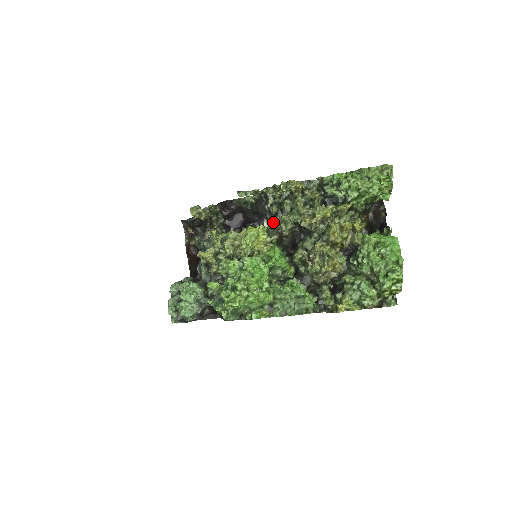
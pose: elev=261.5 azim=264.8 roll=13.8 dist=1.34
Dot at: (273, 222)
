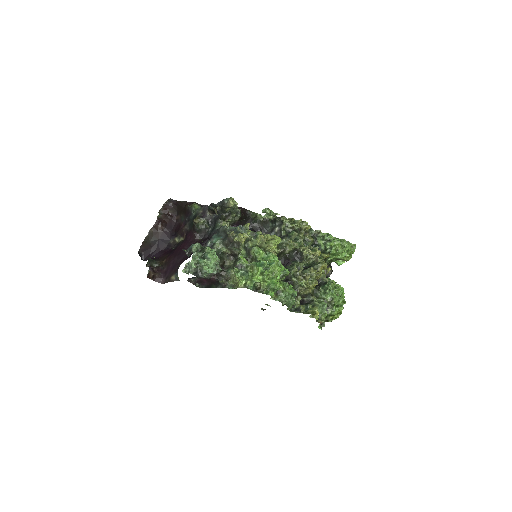
Dot at: occluded
